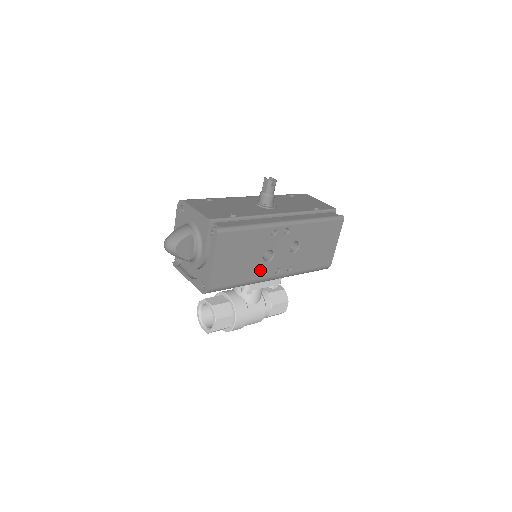
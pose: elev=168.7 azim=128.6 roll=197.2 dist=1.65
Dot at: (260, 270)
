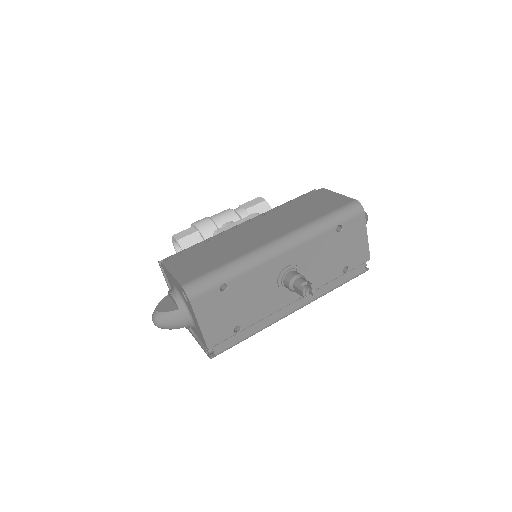
Dot at: occluded
